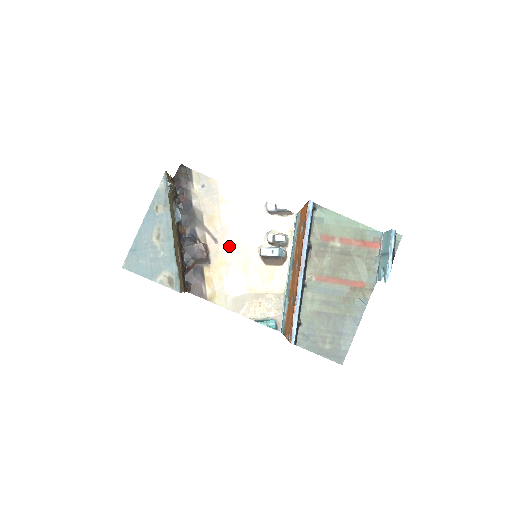
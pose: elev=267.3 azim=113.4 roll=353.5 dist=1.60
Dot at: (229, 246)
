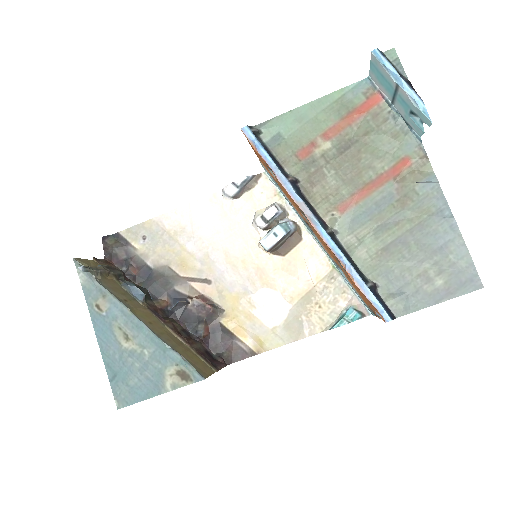
Dot at: (226, 274)
